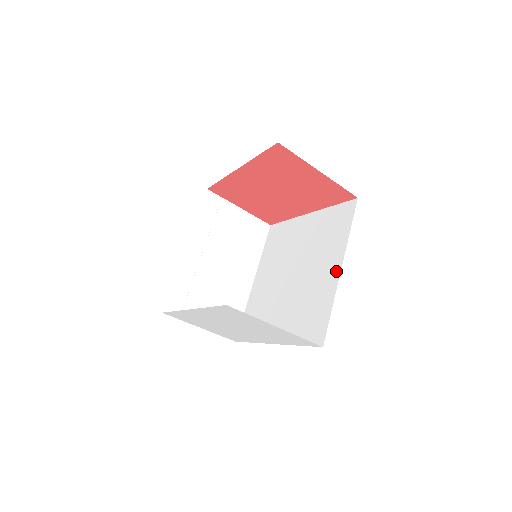
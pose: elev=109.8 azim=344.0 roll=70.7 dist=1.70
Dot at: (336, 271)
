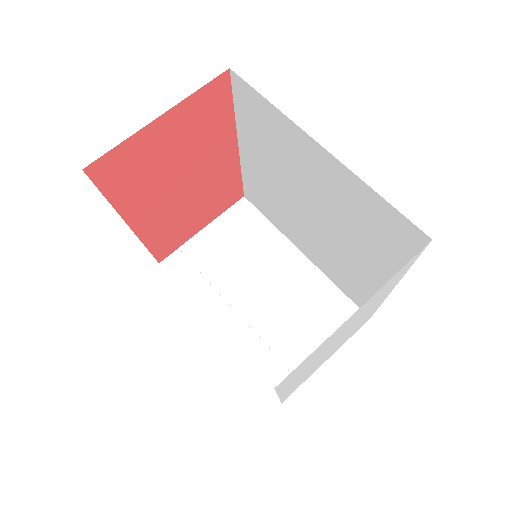
Dot at: (322, 156)
